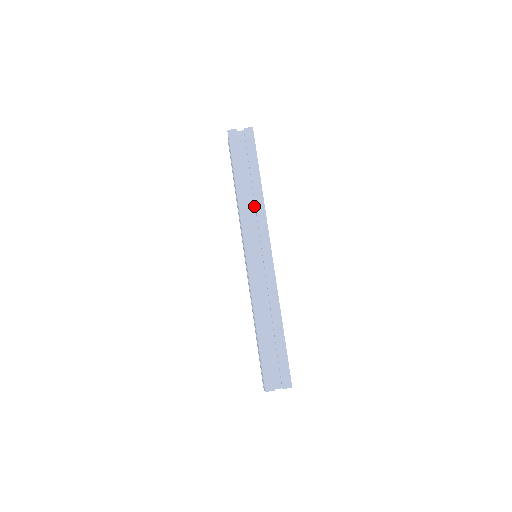
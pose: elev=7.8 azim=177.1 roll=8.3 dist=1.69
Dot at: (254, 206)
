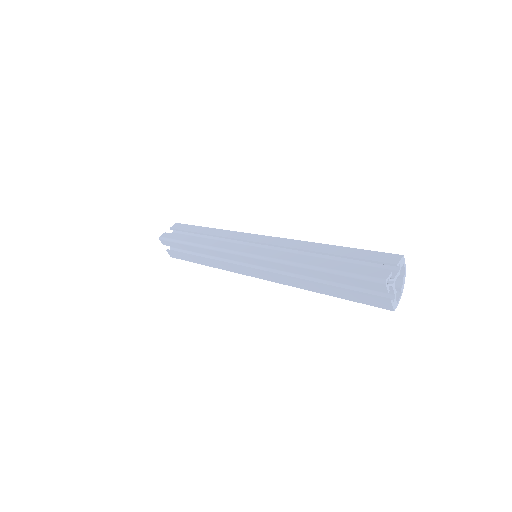
Dot at: (220, 241)
